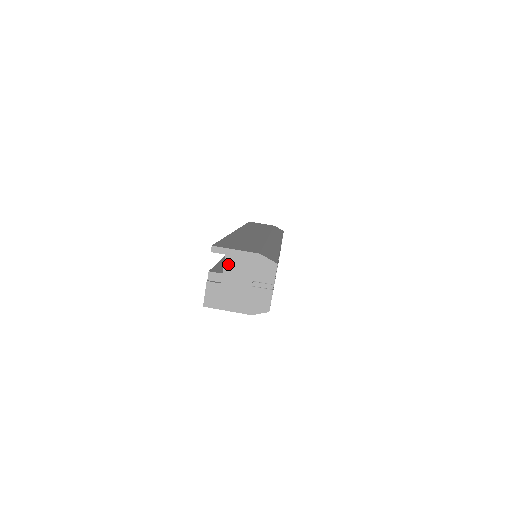
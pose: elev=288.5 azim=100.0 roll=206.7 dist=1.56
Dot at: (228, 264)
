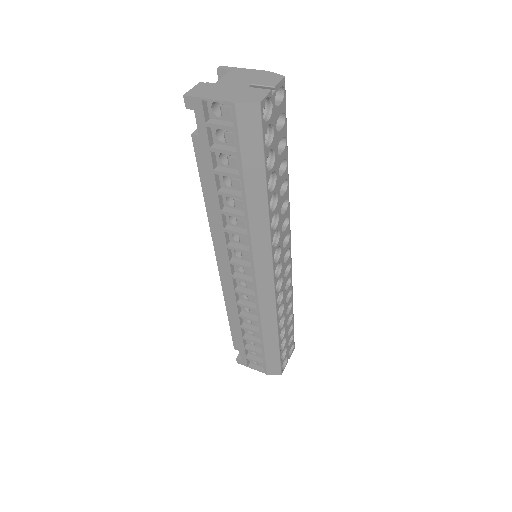
Dot at: (230, 75)
